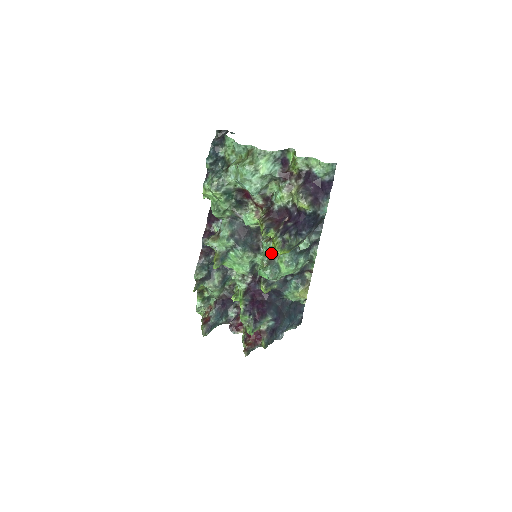
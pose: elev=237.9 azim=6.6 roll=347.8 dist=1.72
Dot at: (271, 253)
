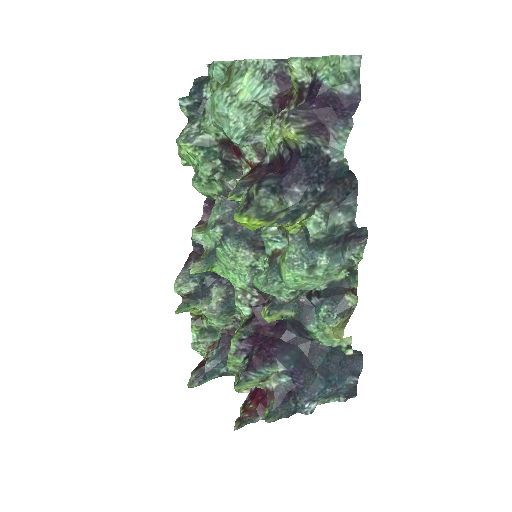
Dot at: (271, 247)
